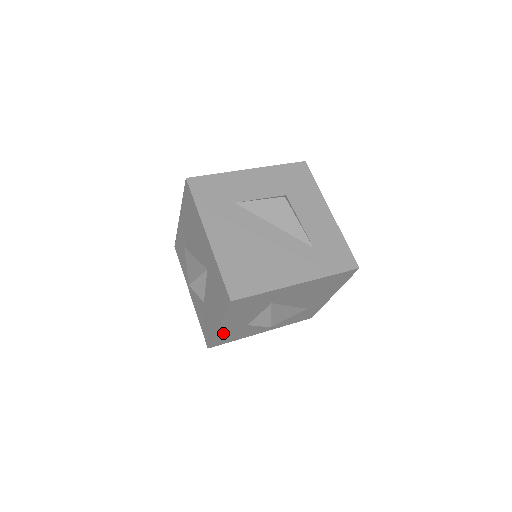
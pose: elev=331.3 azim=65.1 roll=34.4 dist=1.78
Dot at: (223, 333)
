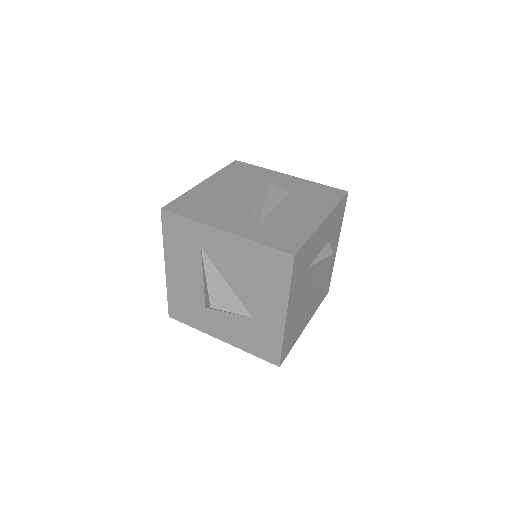
Dot at: occluded
